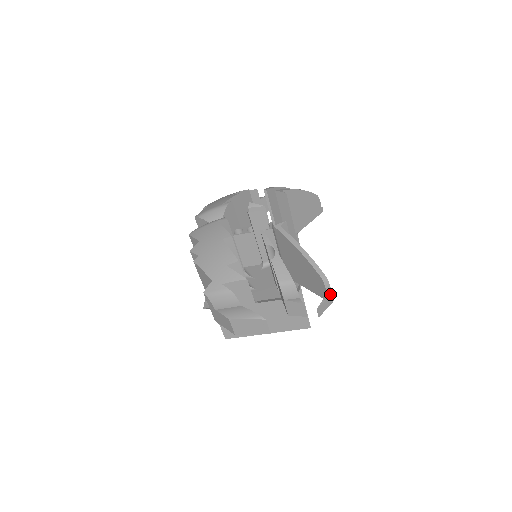
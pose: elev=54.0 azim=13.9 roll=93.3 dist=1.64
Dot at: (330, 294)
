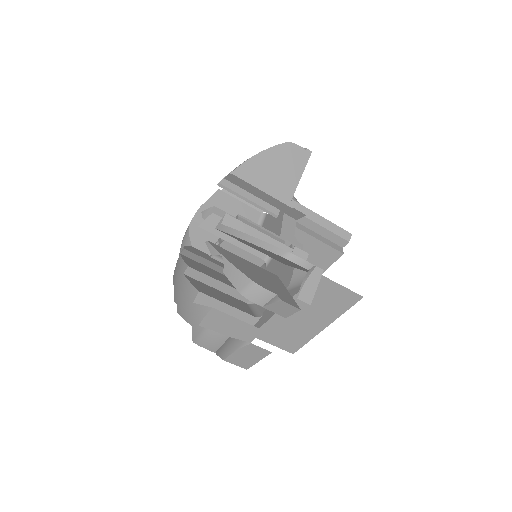
Dot at: (312, 267)
